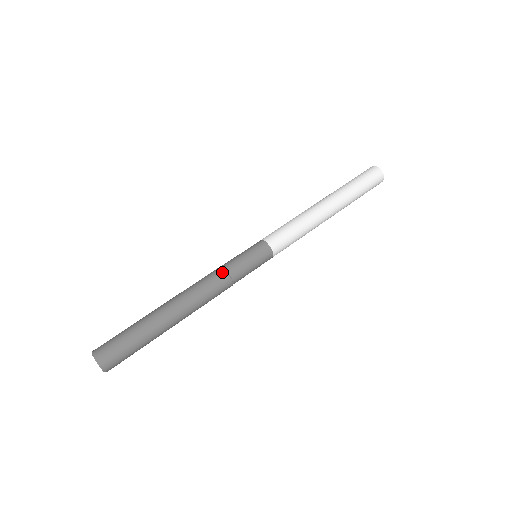
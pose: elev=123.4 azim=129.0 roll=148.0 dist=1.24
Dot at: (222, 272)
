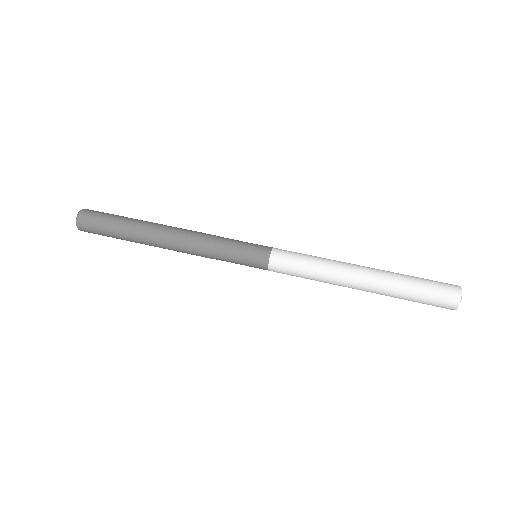
Dot at: (212, 238)
